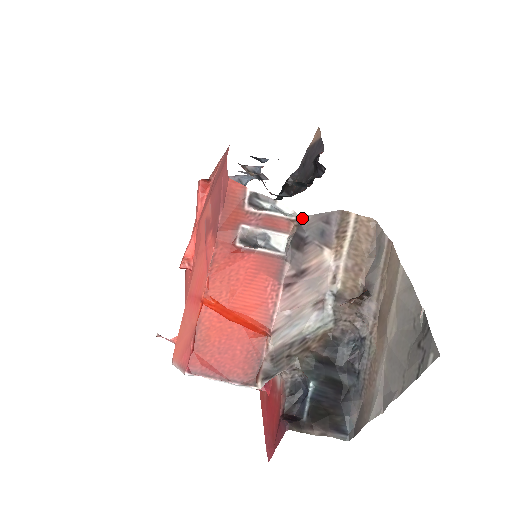
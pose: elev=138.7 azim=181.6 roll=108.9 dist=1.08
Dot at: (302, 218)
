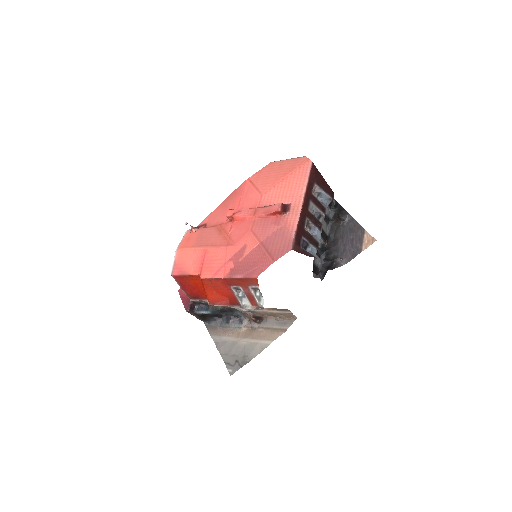
Dot at: (263, 308)
